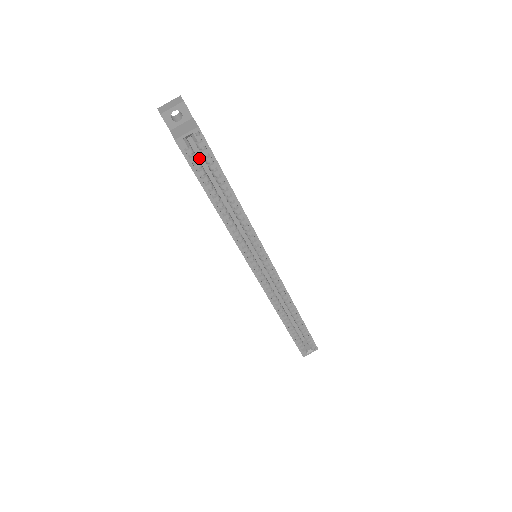
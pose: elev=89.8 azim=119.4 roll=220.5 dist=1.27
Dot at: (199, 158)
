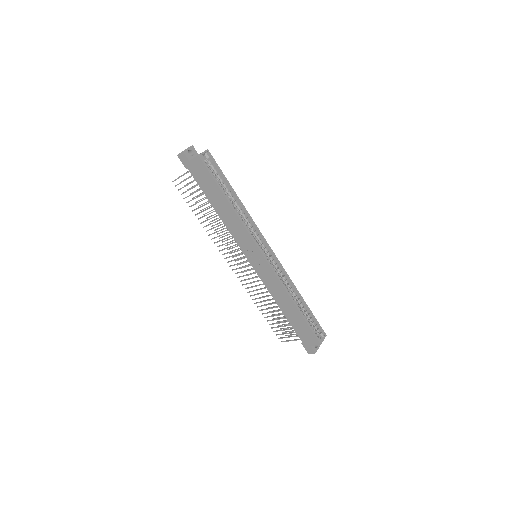
Dot at: occluded
